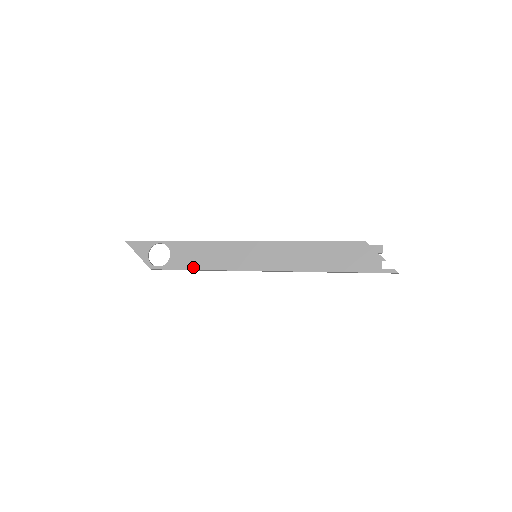
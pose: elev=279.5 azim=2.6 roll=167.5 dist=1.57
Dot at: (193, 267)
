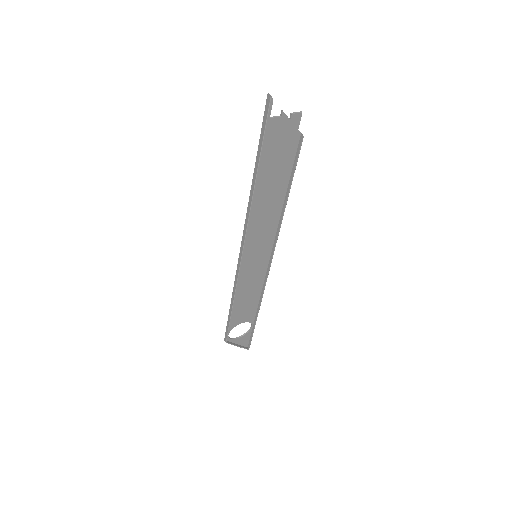
Dot at: occluded
